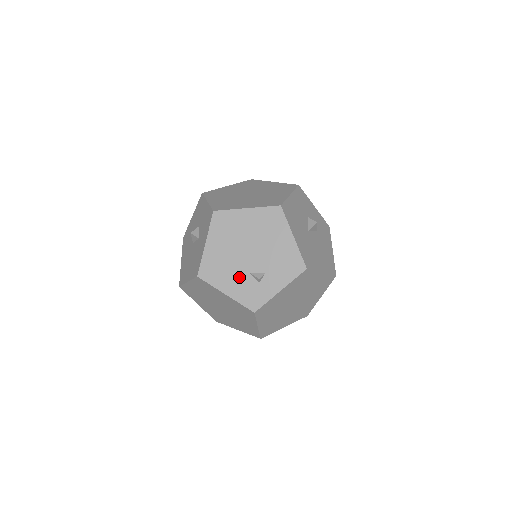
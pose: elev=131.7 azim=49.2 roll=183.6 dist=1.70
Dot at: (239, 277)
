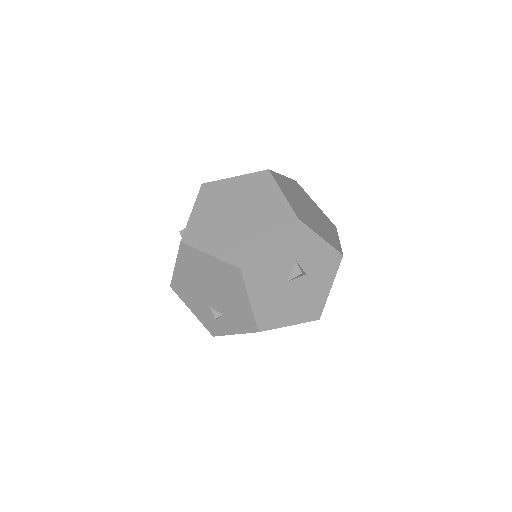
Dot at: (202, 305)
